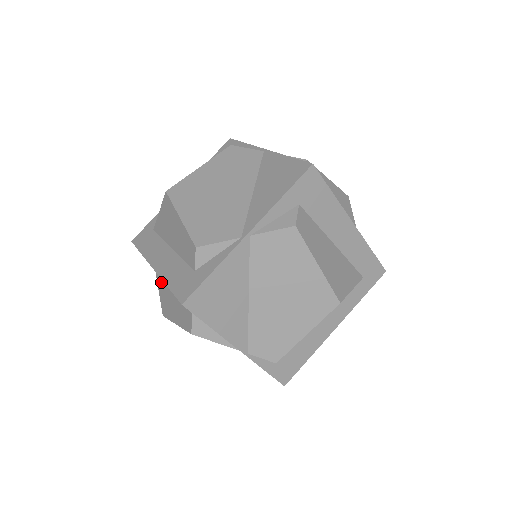
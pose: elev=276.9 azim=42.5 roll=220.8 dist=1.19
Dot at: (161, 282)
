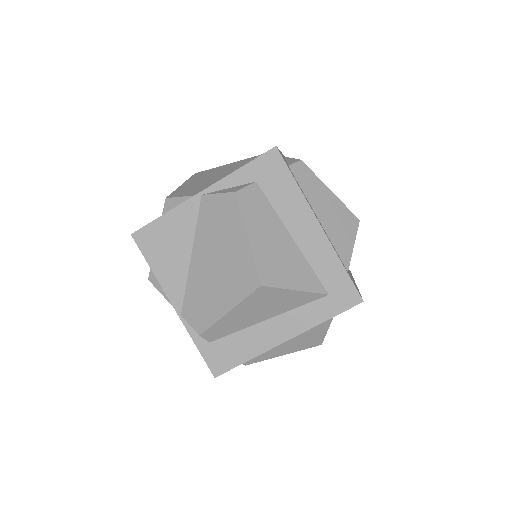
Dot at: occluded
